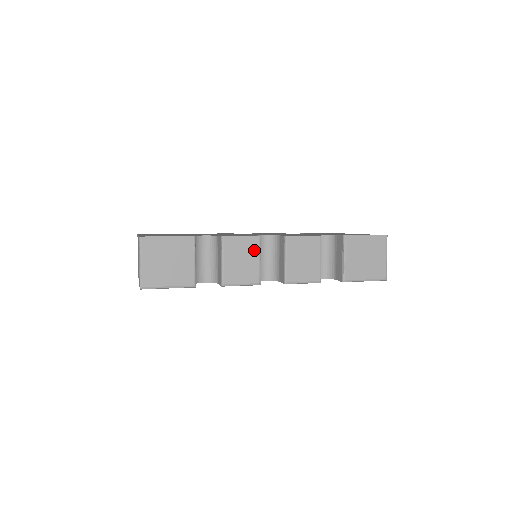
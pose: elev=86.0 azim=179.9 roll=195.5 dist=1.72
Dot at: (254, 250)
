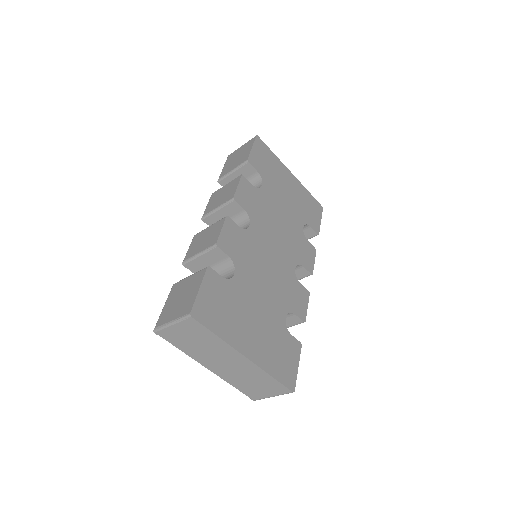
Dot at: occluded
